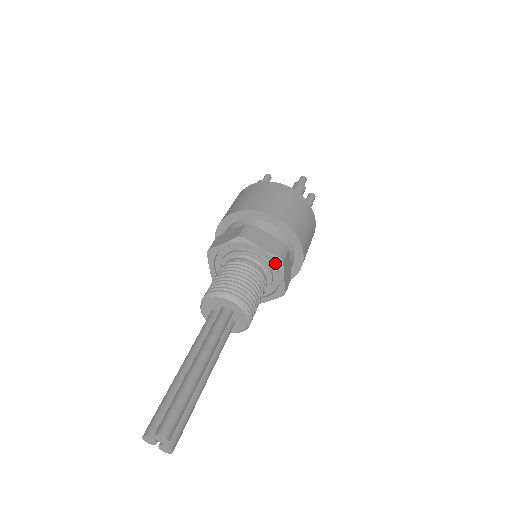
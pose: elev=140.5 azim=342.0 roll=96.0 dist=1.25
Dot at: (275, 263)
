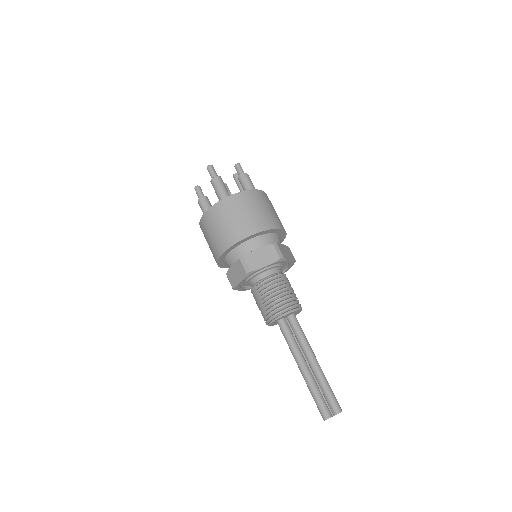
Dot at: (291, 265)
